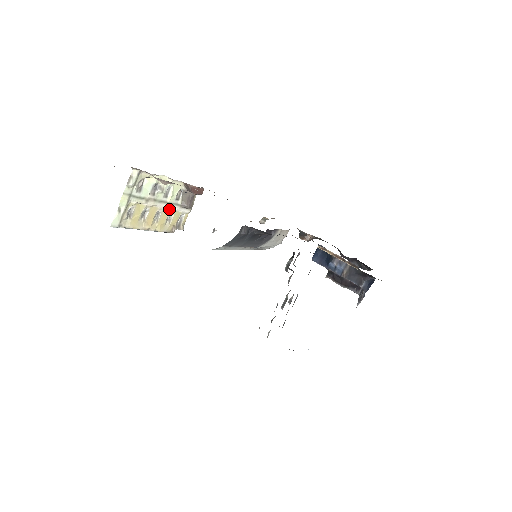
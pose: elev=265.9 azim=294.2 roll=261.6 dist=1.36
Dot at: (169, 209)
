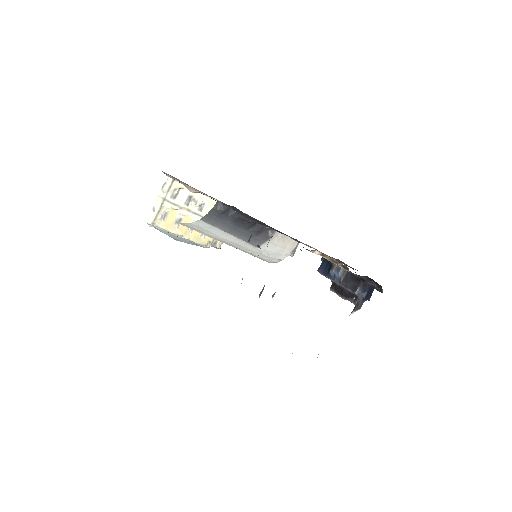
Dot at: occluded
